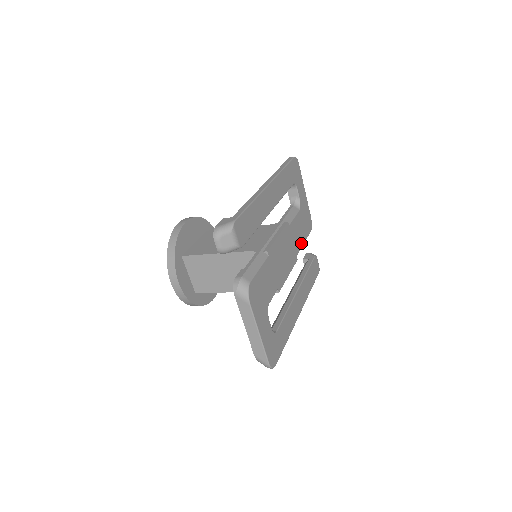
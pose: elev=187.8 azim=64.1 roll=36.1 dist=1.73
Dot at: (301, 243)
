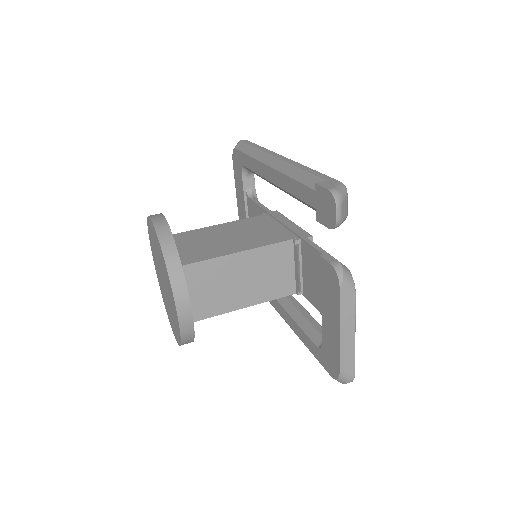
Dot at: occluded
